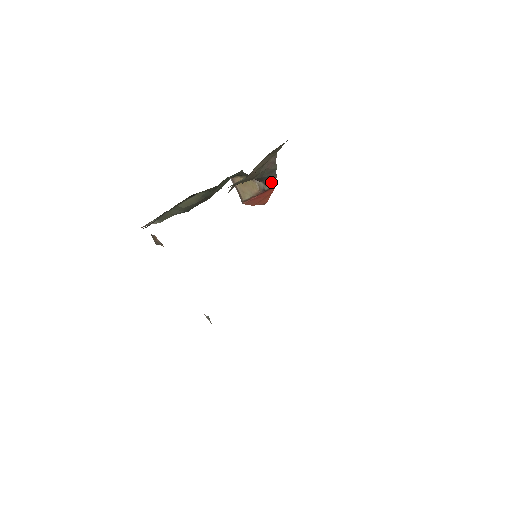
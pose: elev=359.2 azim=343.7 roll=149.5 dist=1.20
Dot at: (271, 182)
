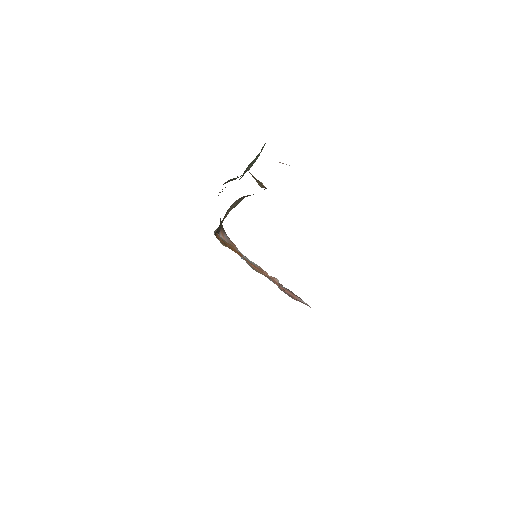
Dot at: occluded
